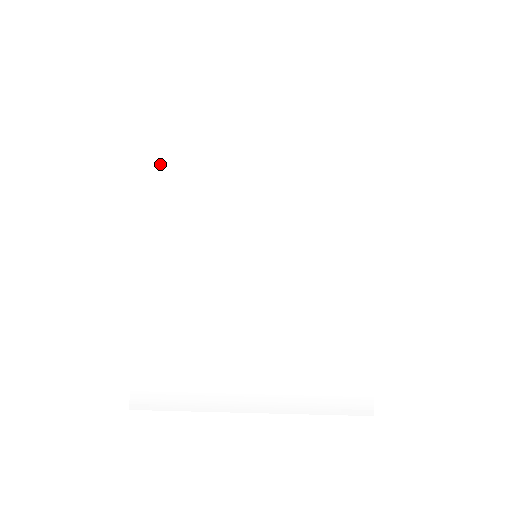
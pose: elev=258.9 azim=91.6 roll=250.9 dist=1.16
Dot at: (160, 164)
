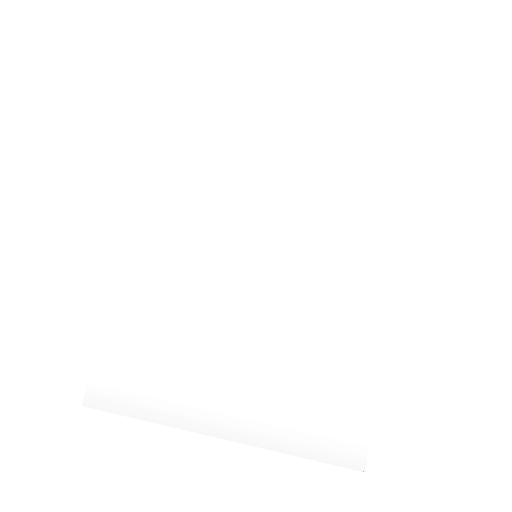
Dot at: (169, 140)
